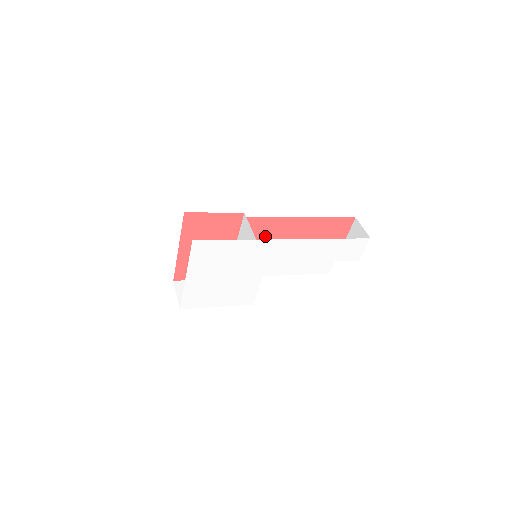
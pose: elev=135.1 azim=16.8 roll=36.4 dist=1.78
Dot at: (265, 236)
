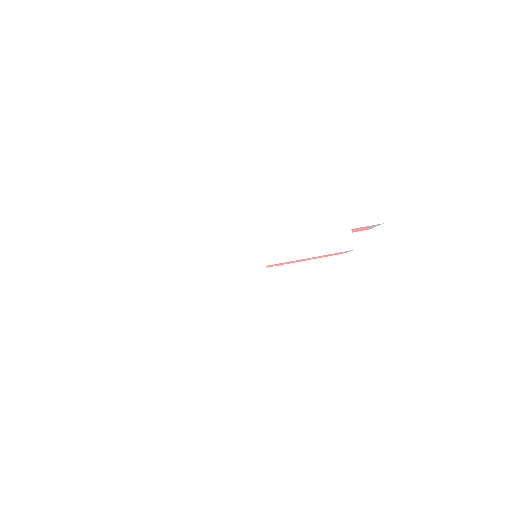
Dot at: occluded
